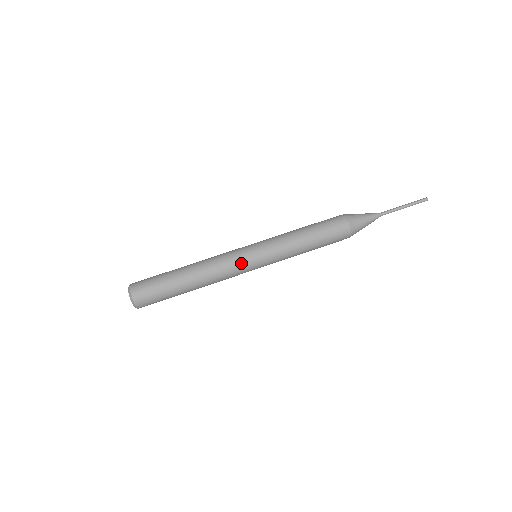
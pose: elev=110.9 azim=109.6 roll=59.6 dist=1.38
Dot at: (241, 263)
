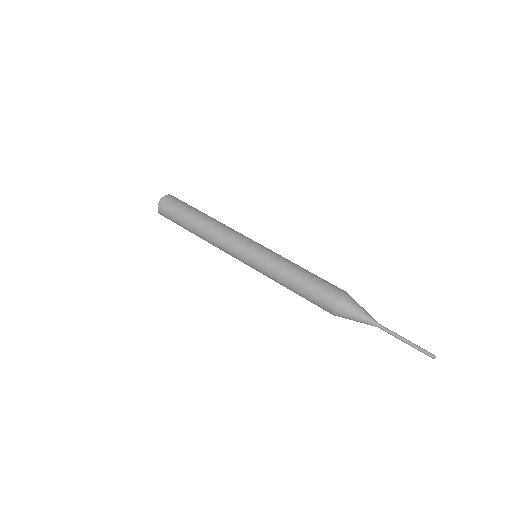
Dot at: (237, 249)
